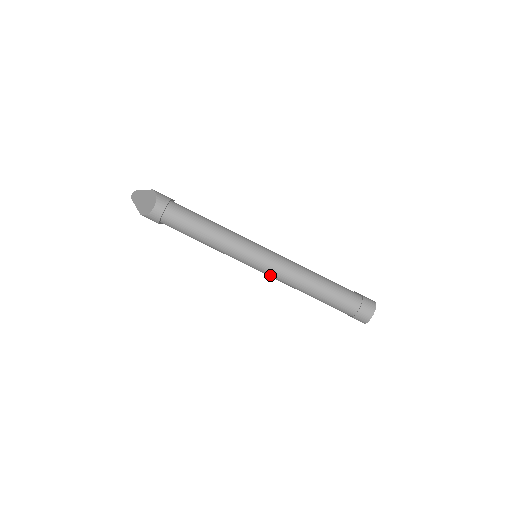
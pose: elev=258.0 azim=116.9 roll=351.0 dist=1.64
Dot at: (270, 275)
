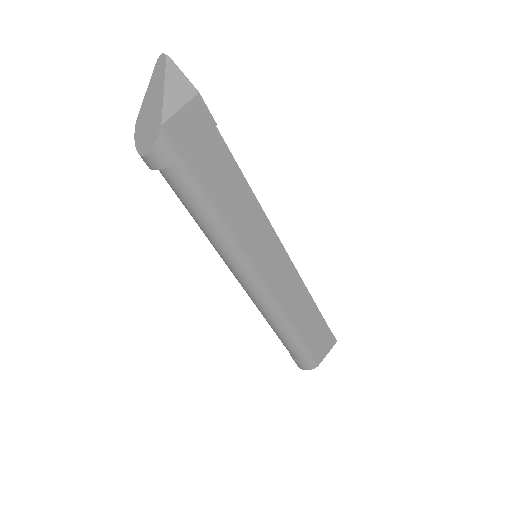
Dot at: occluded
